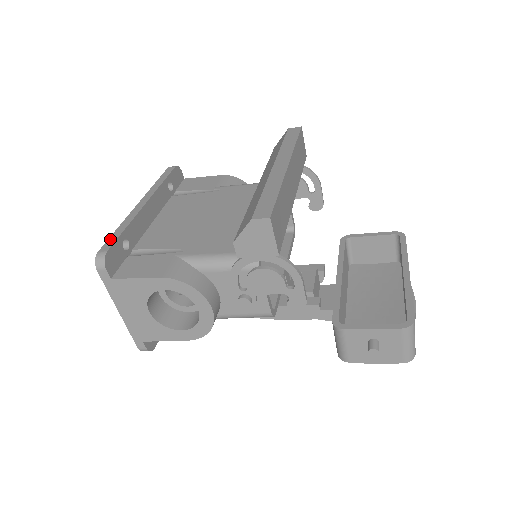
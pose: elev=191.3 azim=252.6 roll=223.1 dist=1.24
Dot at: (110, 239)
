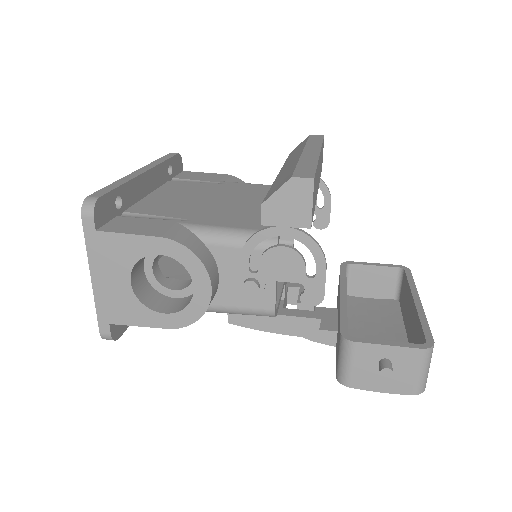
Dot at: (103, 189)
